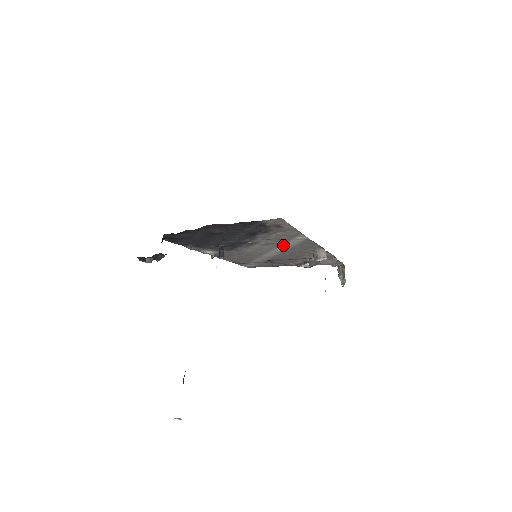
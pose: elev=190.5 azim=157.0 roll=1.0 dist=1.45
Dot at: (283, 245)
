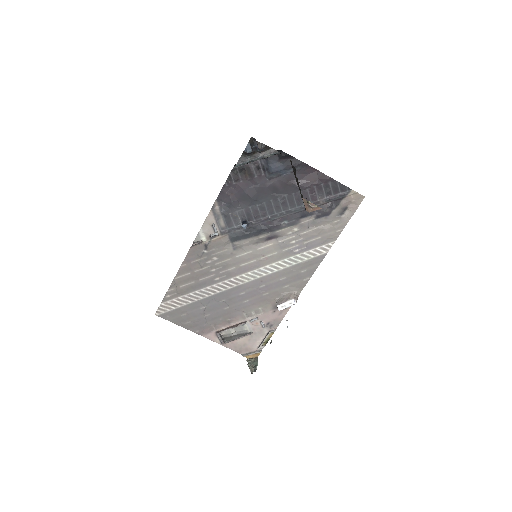
Dot at: (288, 258)
